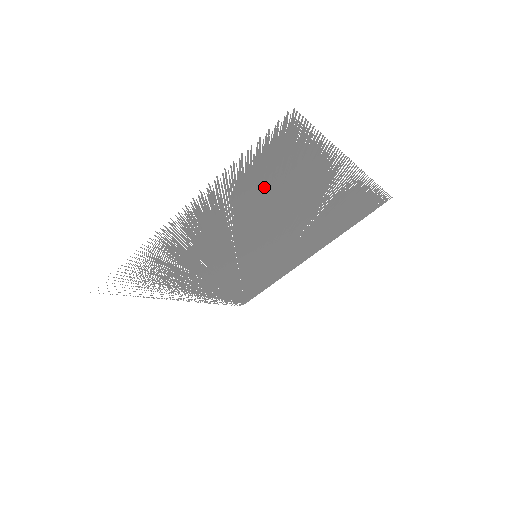
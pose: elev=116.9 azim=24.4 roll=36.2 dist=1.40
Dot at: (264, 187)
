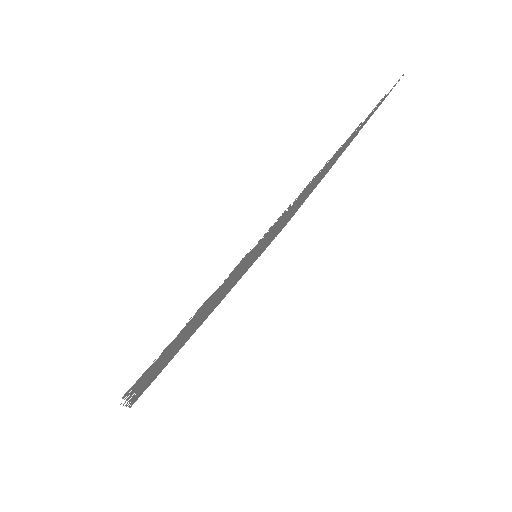
Dot at: occluded
